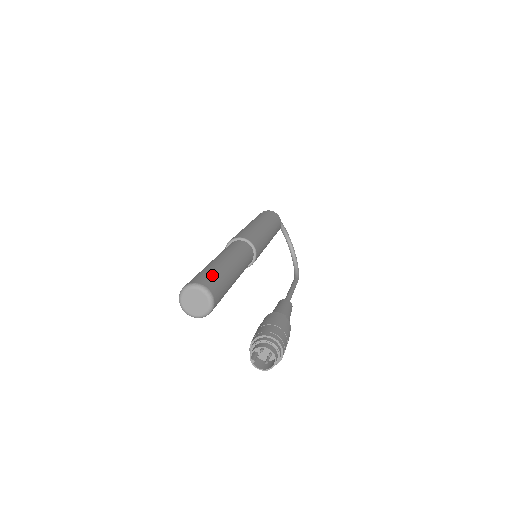
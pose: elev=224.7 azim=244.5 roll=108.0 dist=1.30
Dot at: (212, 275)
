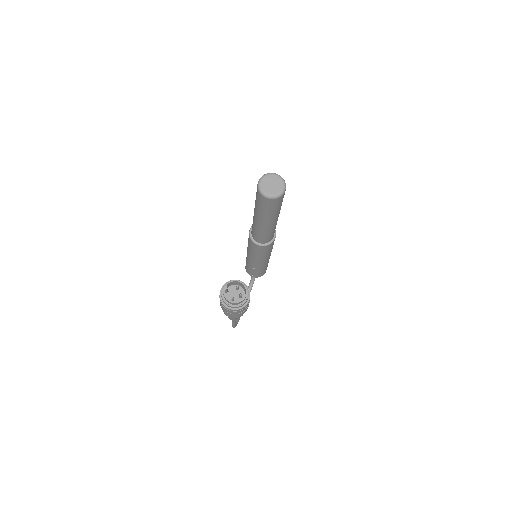
Dot at: occluded
